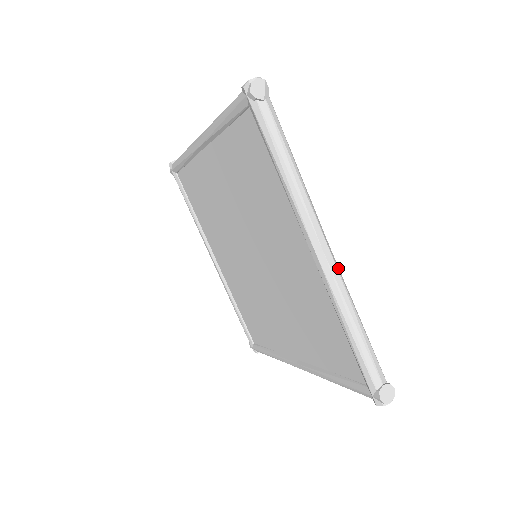
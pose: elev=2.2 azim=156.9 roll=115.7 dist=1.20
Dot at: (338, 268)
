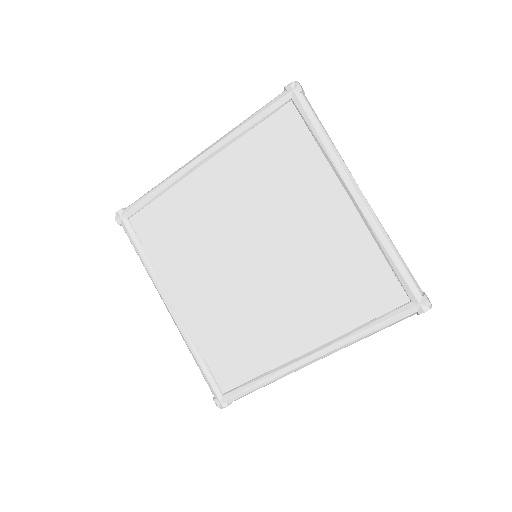
Dot at: occluded
